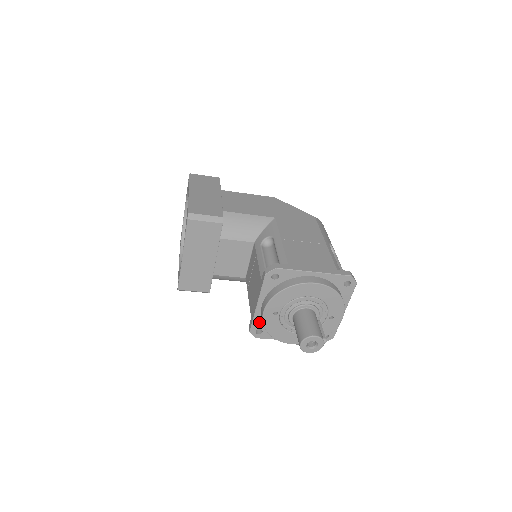
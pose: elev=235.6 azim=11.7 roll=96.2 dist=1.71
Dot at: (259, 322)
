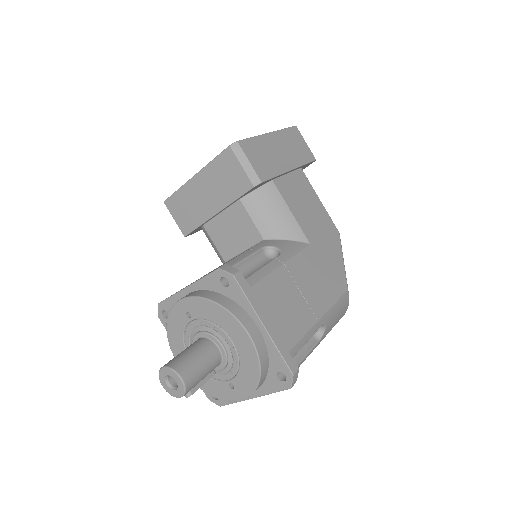
Dot at: occluded
